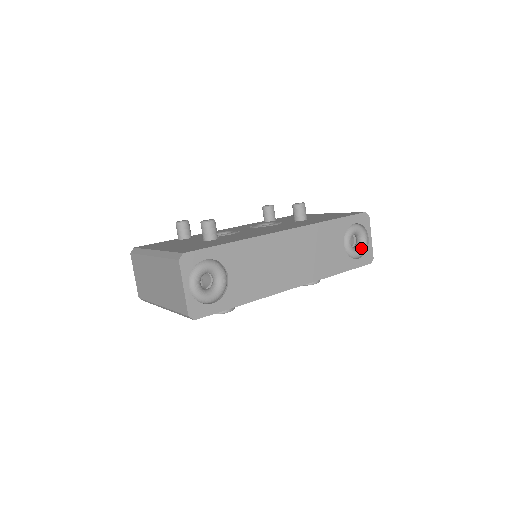
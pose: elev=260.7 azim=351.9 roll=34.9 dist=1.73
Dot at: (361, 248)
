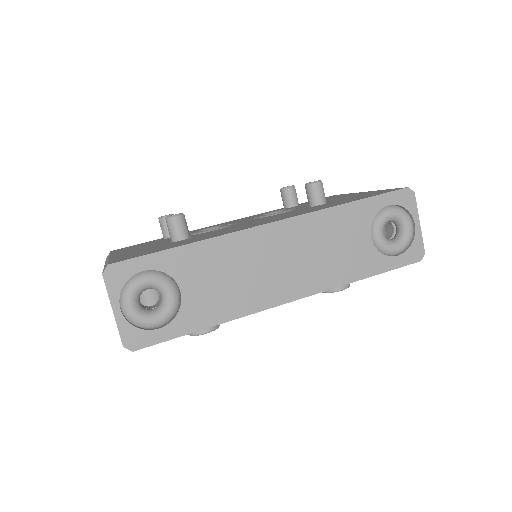
Dot at: (401, 240)
